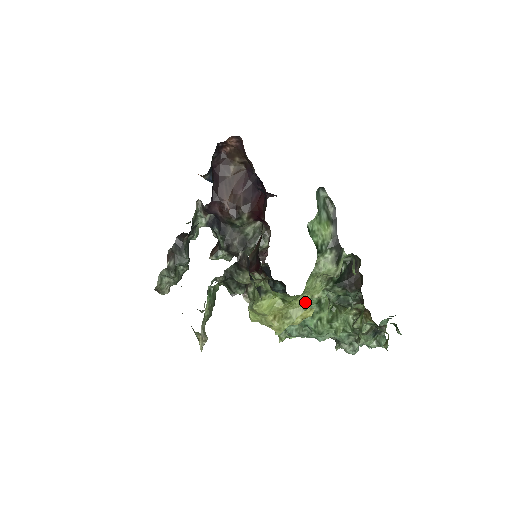
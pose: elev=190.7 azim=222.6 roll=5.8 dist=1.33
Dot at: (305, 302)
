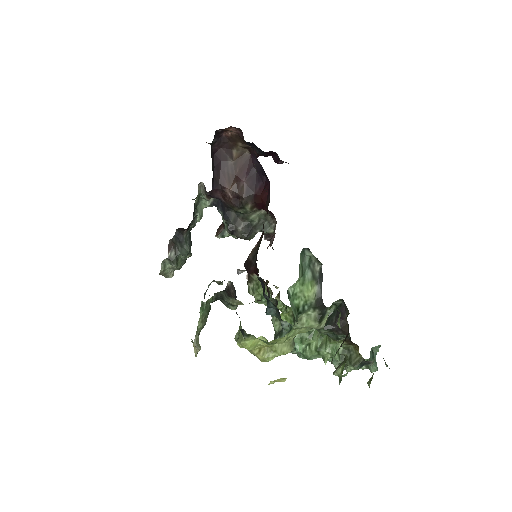
Dot at: (291, 339)
